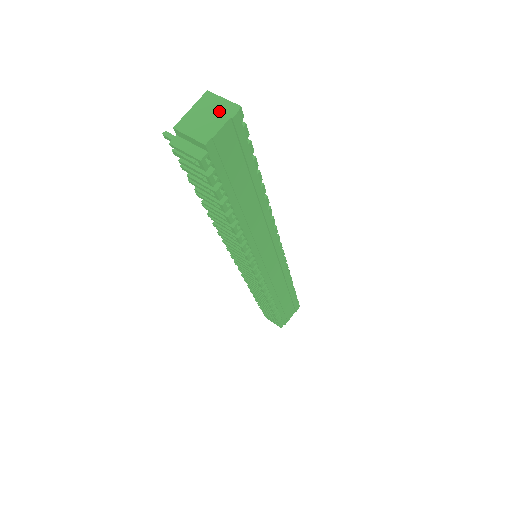
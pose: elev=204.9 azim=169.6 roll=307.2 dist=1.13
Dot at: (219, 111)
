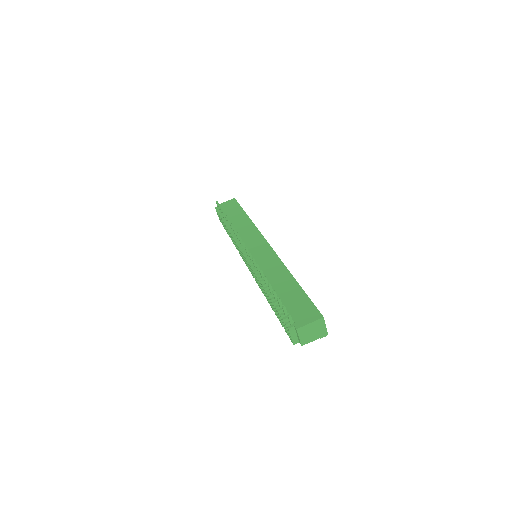
Dot at: (319, 332)
